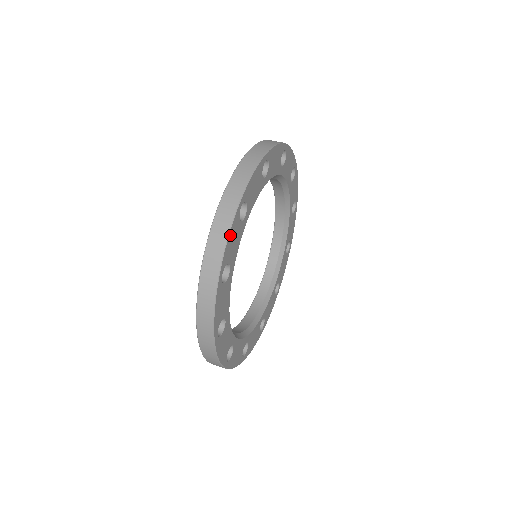
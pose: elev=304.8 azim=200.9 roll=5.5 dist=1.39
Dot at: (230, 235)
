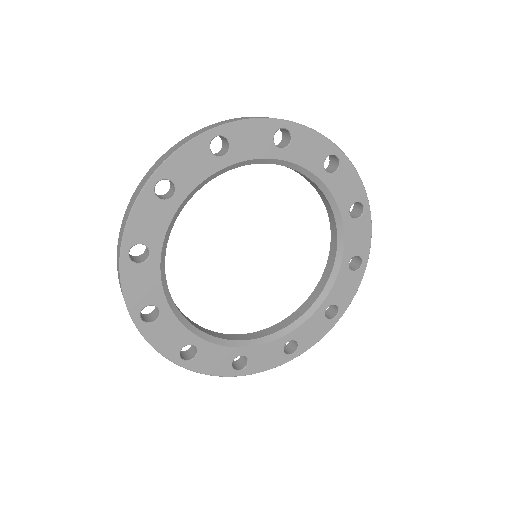
Dot at: (126, 285)
